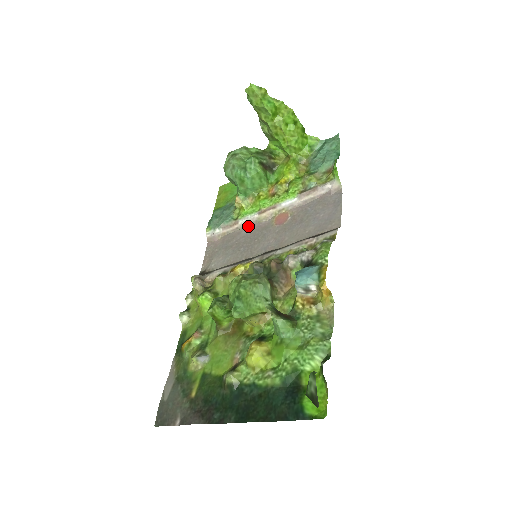
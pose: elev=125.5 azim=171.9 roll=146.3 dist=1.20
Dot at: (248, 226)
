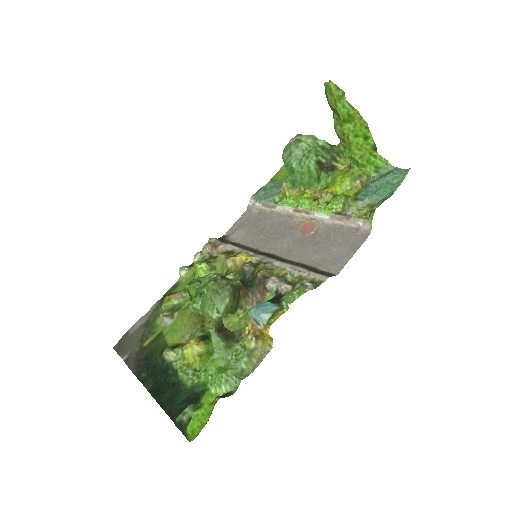
Dot at: (281, 216)
